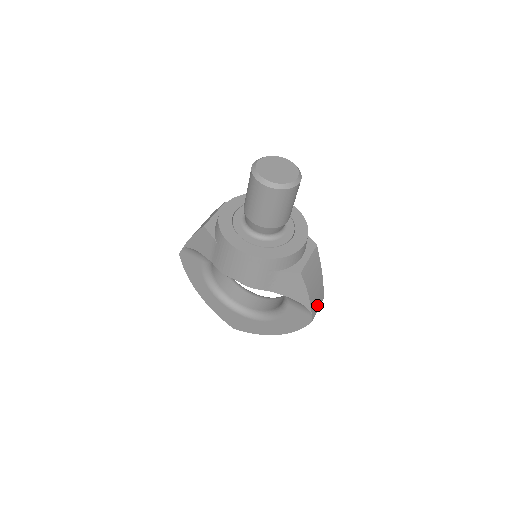
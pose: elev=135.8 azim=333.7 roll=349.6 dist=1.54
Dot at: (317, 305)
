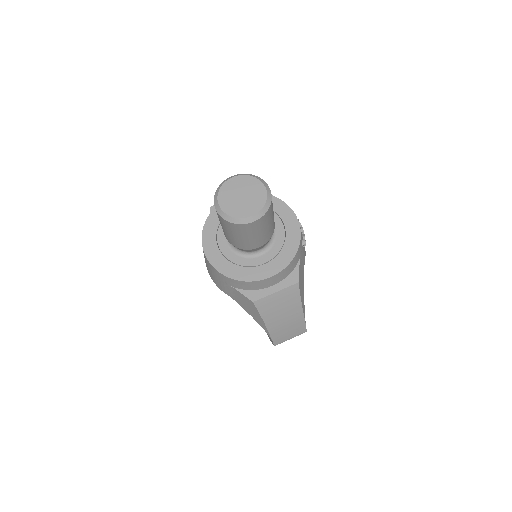
Dot at: (288, 335)
